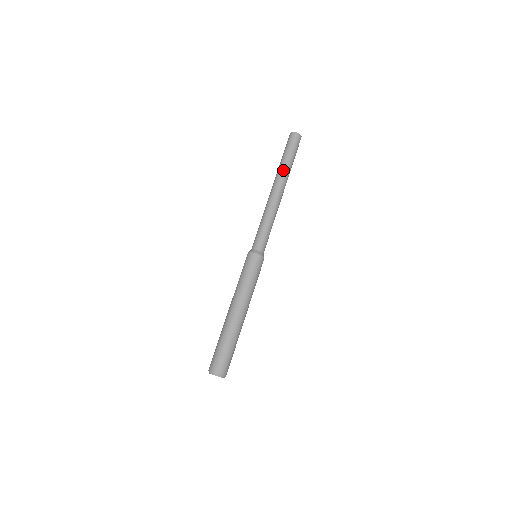
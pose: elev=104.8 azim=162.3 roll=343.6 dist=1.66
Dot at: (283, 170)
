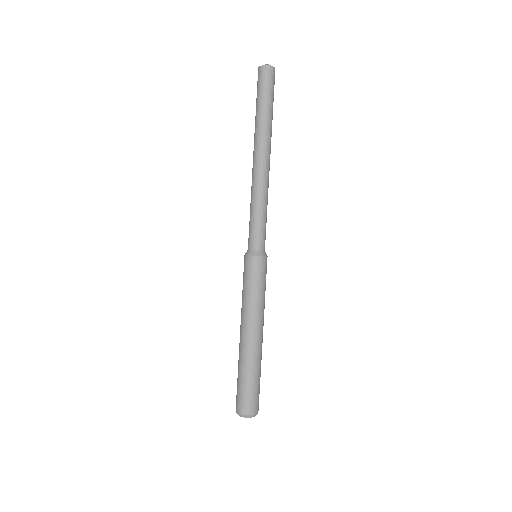
Dot at: (269, 129)
